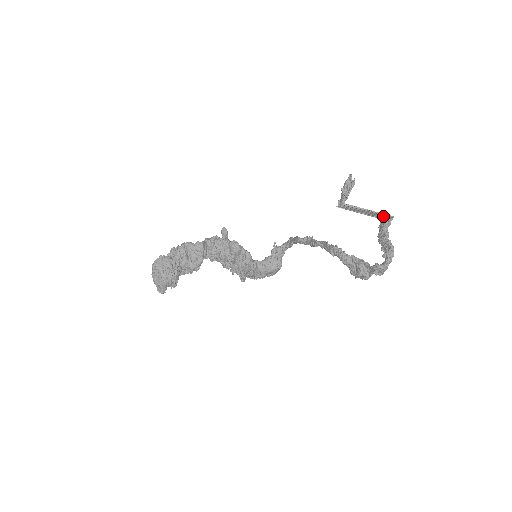
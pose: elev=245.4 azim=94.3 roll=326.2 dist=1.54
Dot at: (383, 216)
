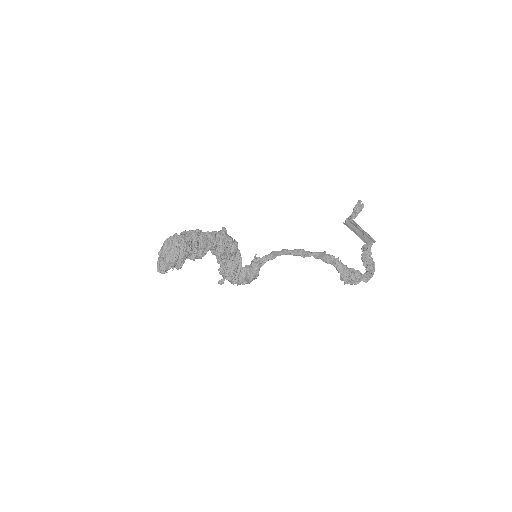
Dot at: (368, 239)
